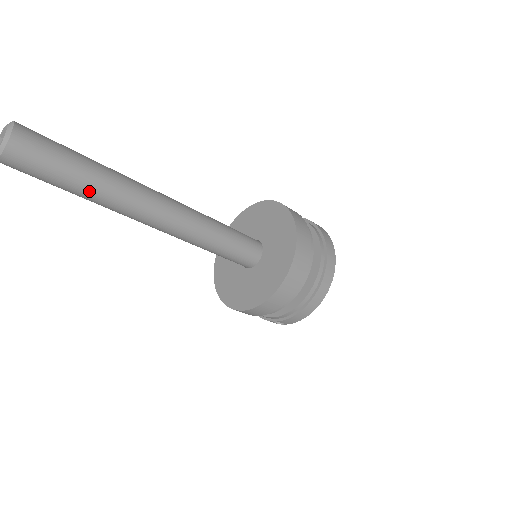
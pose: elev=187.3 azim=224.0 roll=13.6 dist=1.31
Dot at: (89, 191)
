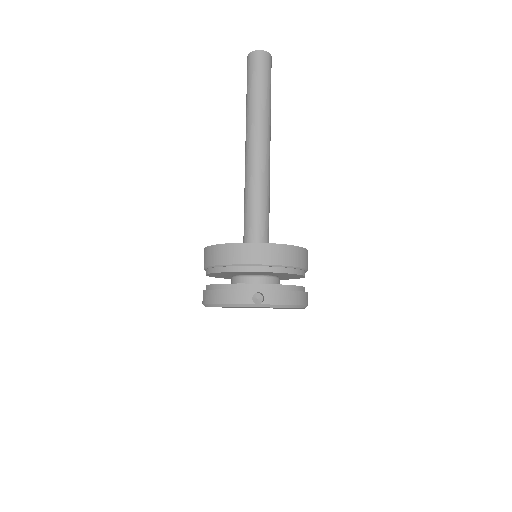
Dot at: (266, 100)
